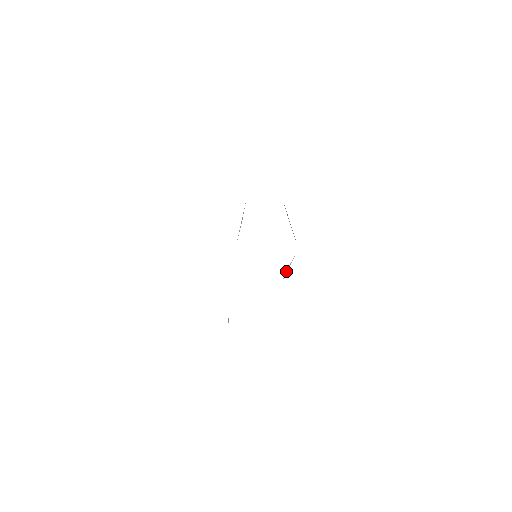
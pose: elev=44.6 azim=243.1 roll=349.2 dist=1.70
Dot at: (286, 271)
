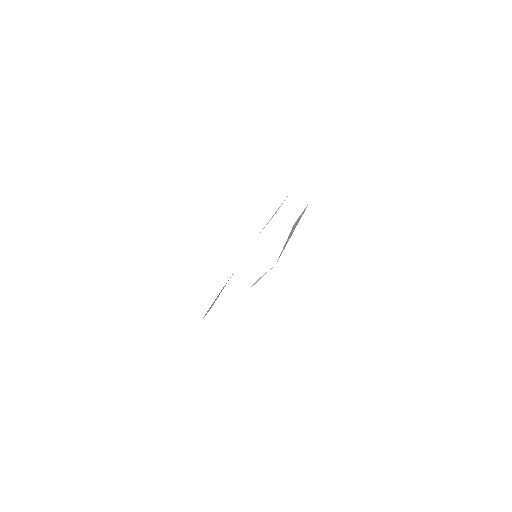
Dot at: (253, 284)
